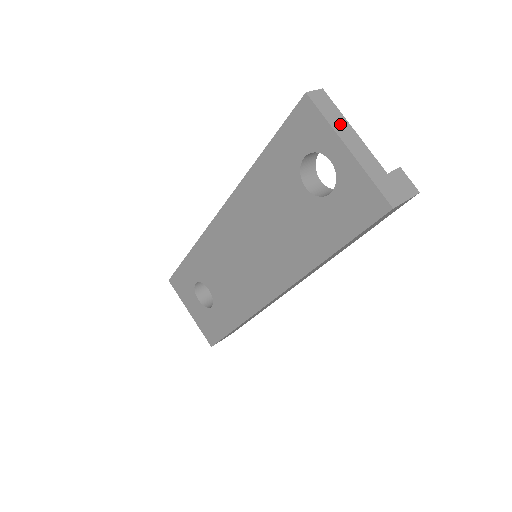
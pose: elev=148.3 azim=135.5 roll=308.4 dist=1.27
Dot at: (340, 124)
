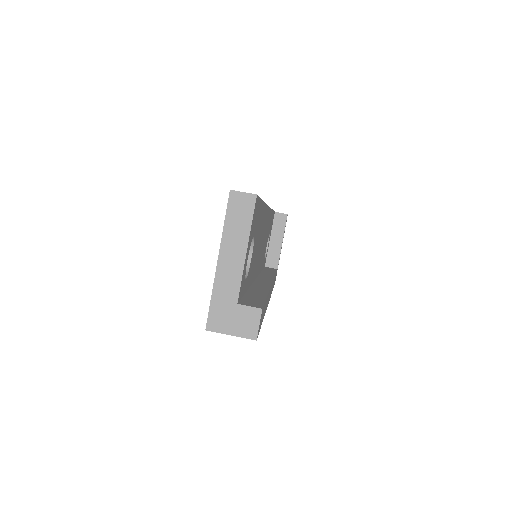
Dot at: (236, 236)
